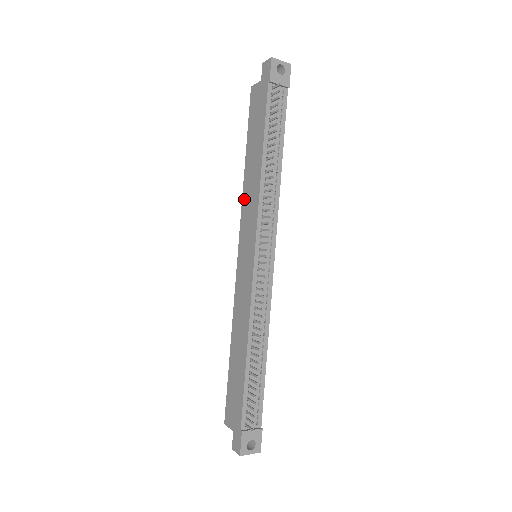
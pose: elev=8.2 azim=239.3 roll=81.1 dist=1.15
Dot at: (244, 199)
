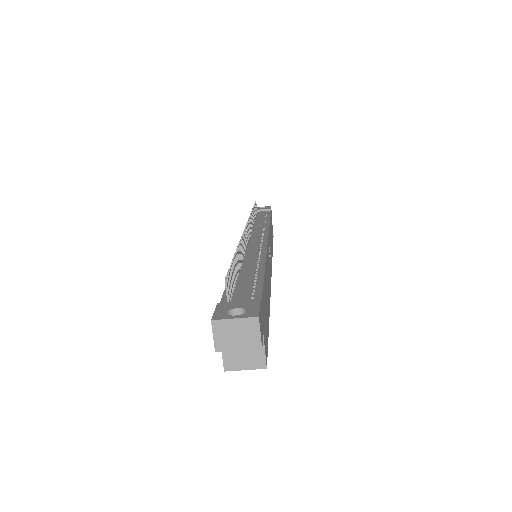
Dot at: occluded
